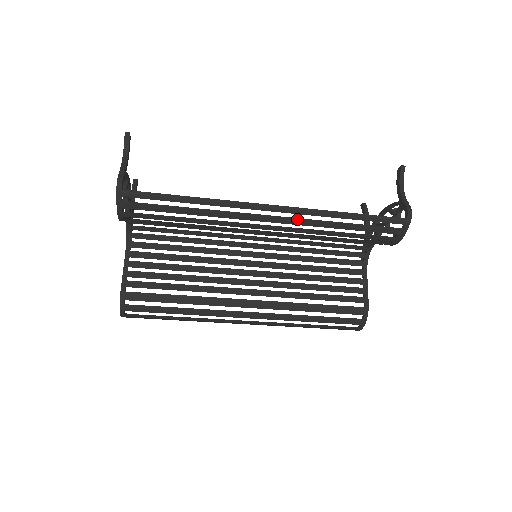
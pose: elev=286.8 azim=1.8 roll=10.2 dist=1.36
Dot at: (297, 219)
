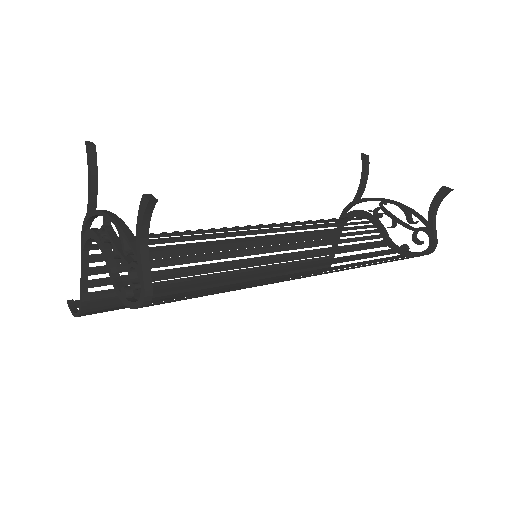
Dot at: (337, 271)
